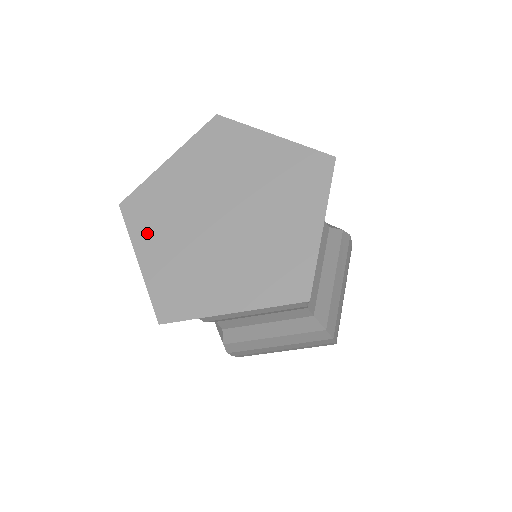
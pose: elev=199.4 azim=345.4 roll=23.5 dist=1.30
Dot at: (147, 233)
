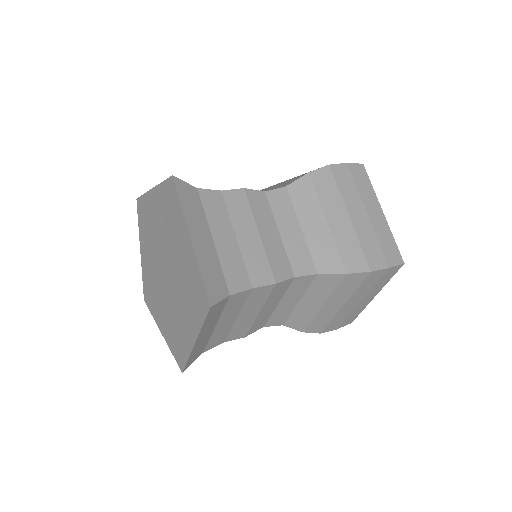
Dot at: (156, 311)
